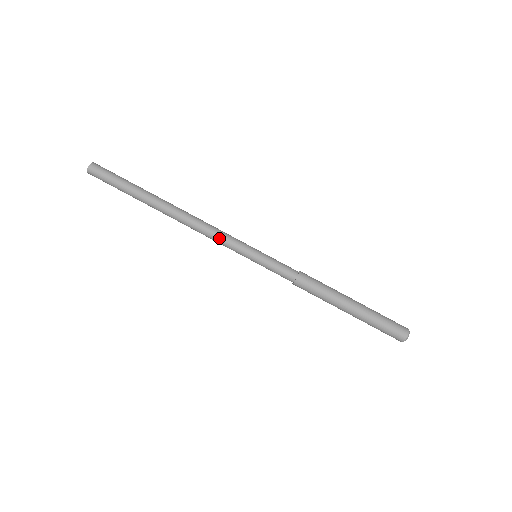
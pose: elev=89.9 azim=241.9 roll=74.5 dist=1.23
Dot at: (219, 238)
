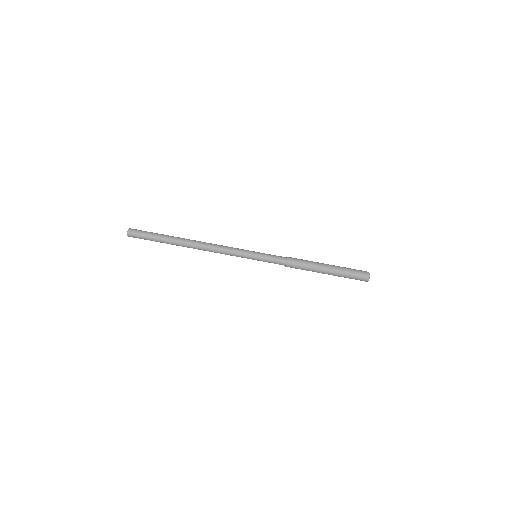
Dot at: occluded
